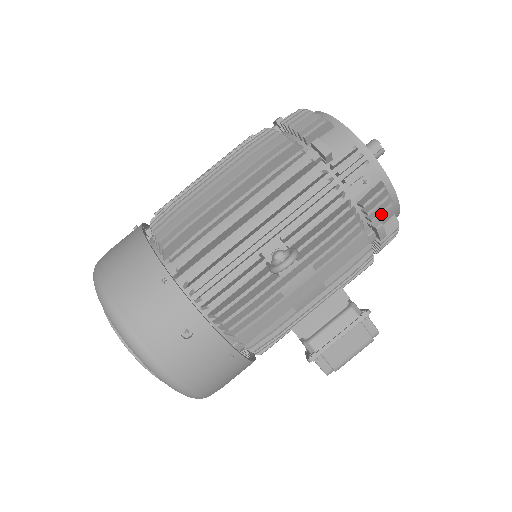
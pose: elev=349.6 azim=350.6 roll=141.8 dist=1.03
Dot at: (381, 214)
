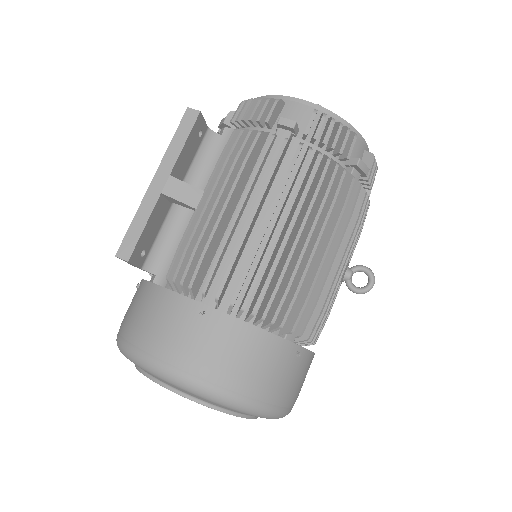
Dot at: occluded
